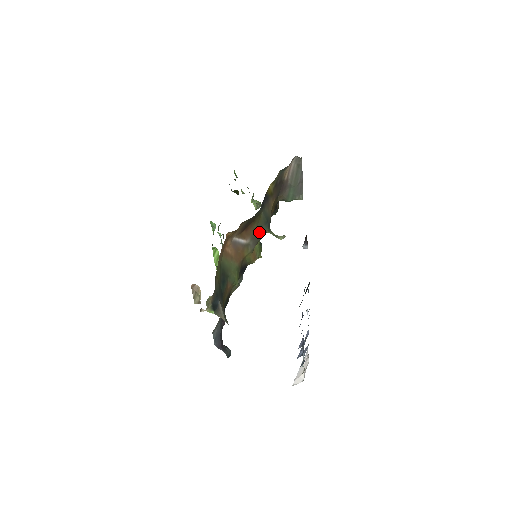
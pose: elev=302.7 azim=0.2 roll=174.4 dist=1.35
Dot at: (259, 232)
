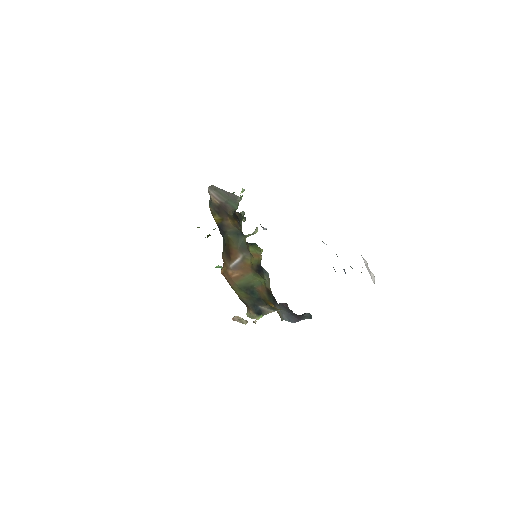
Dot at: (240, 245)
